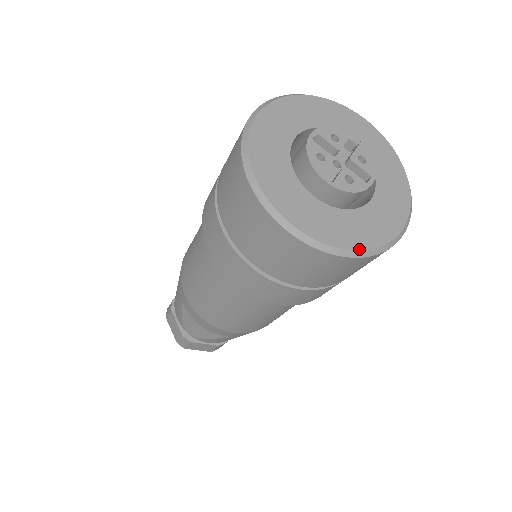
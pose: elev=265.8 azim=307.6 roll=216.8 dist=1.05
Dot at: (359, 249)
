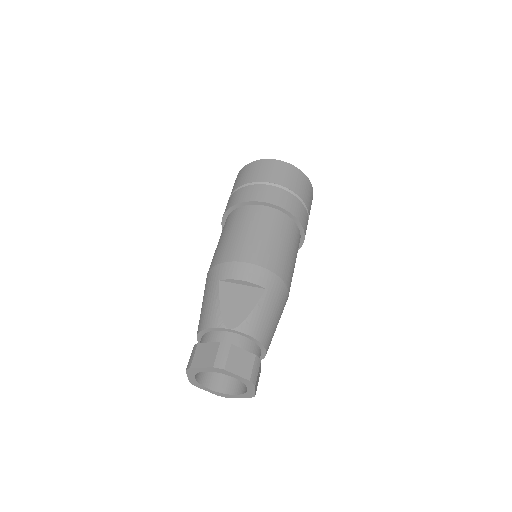
Dot at: occluded
